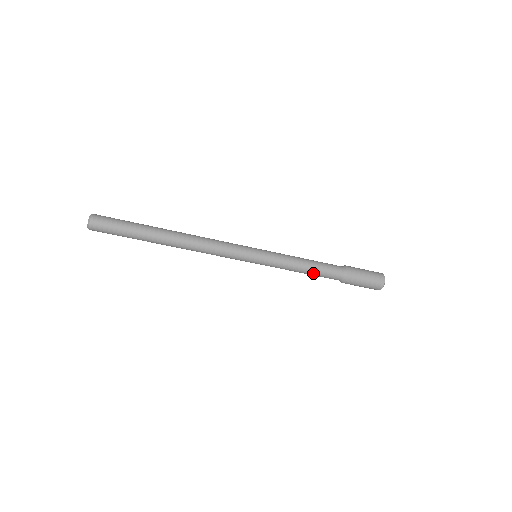
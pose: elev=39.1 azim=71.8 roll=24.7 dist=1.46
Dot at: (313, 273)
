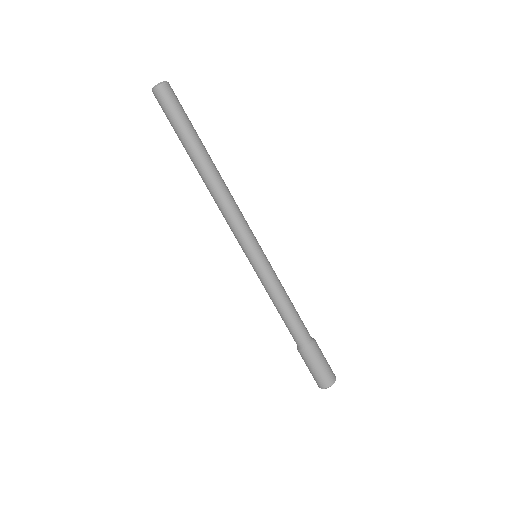
Dot at: (295, 312)
